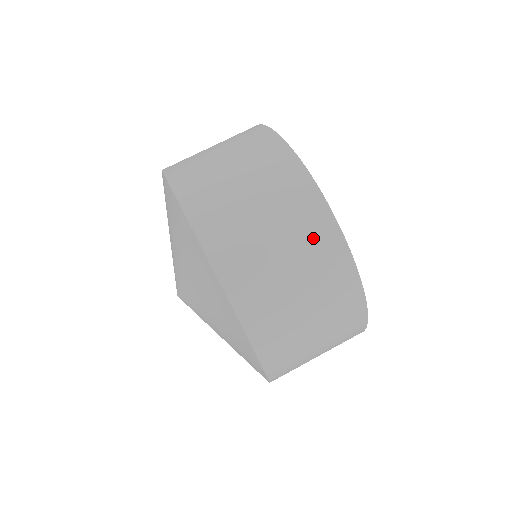
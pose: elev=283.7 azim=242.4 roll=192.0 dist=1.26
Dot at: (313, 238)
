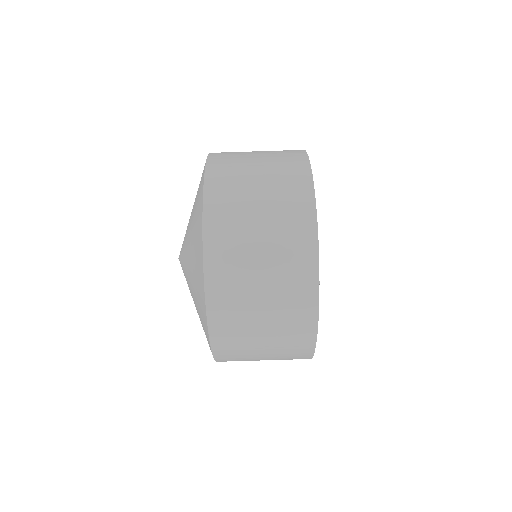
Dot at: (291, 356)
